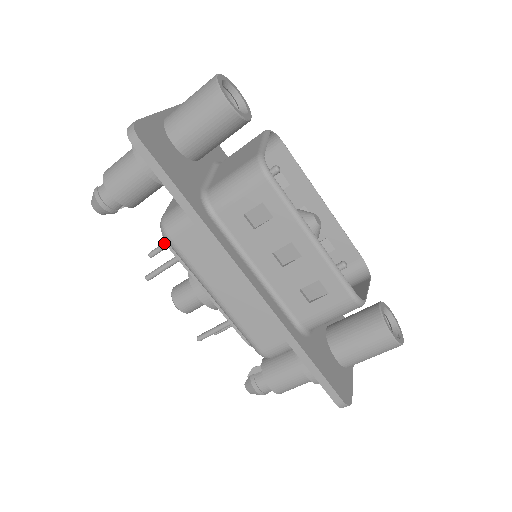
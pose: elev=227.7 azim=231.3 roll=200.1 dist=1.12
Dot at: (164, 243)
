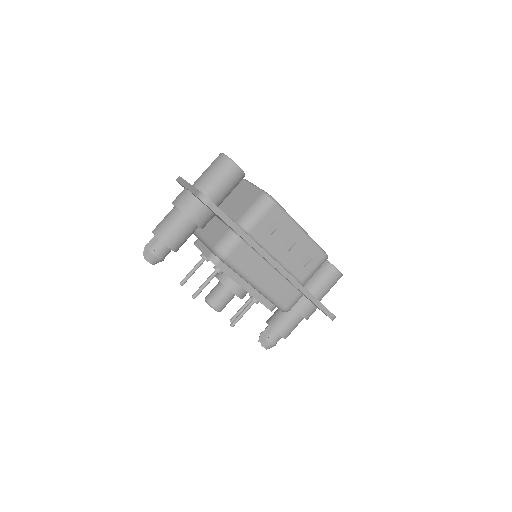
Dot at: (191, 271)
